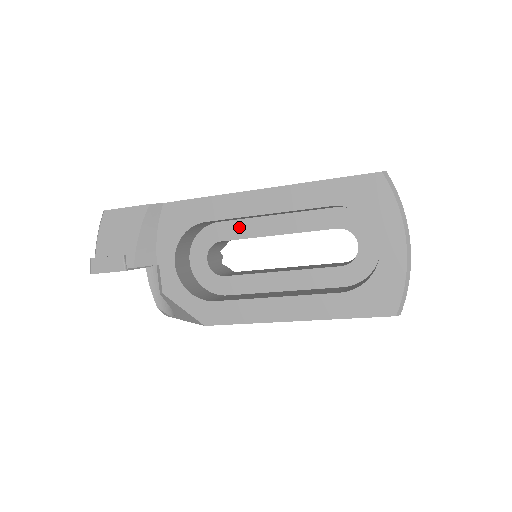
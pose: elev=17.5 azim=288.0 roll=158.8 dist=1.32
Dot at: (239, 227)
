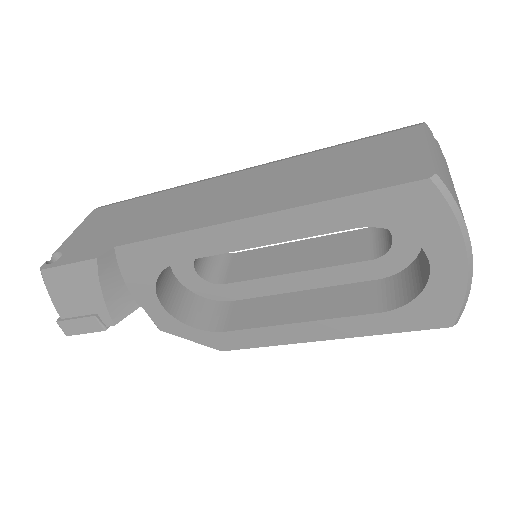
Dot at: occluded
